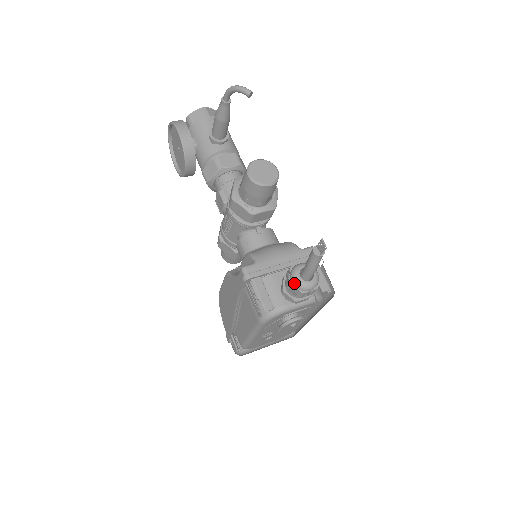
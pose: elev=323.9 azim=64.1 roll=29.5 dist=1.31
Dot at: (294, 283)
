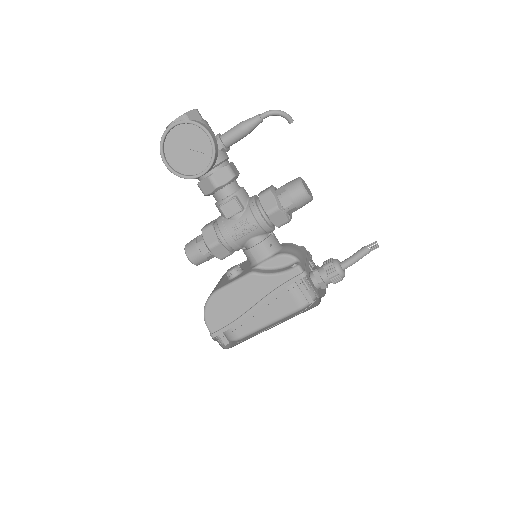
Dot at: (340, 273)
